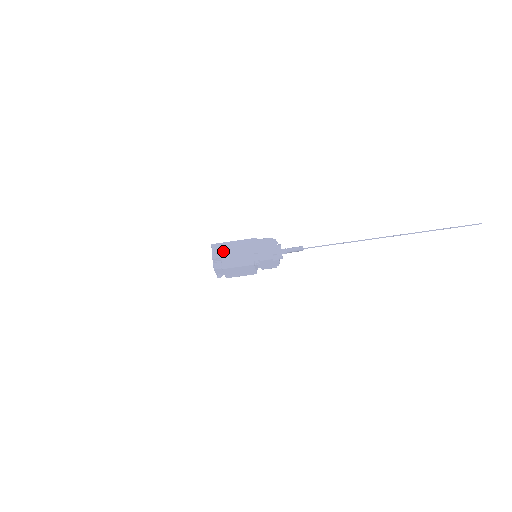
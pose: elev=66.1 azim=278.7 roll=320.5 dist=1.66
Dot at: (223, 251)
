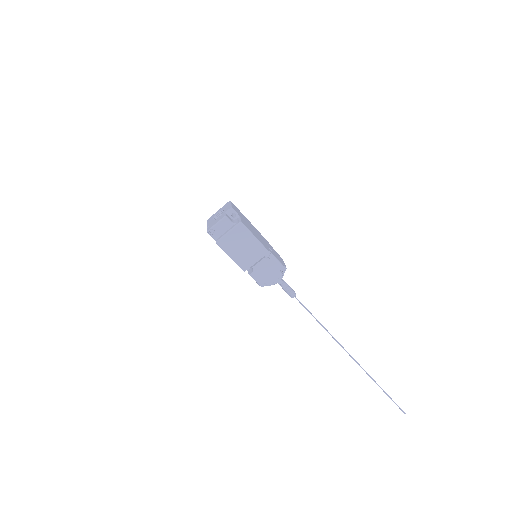
Dot at: (241, 215)
